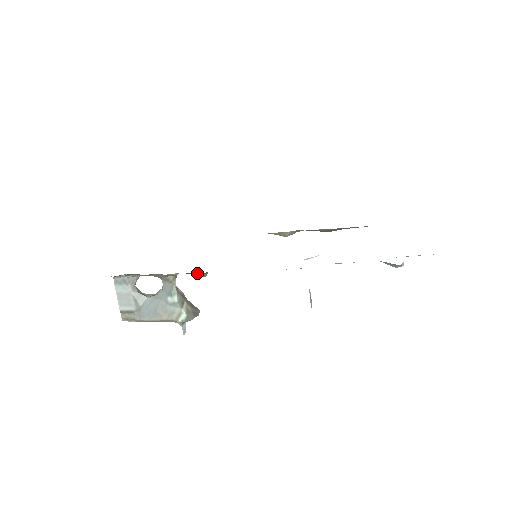
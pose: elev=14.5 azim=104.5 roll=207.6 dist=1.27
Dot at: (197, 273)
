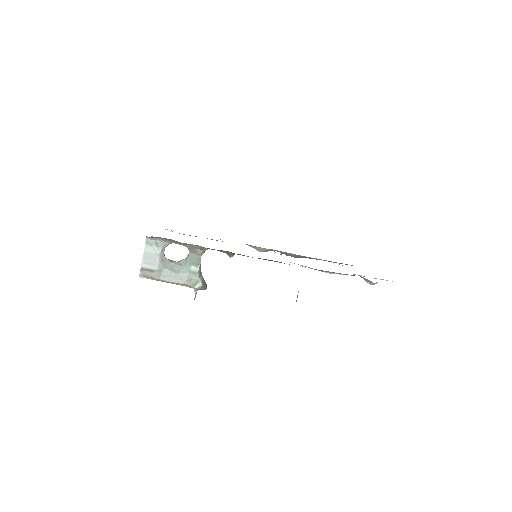
Dot at: (227, 252)
